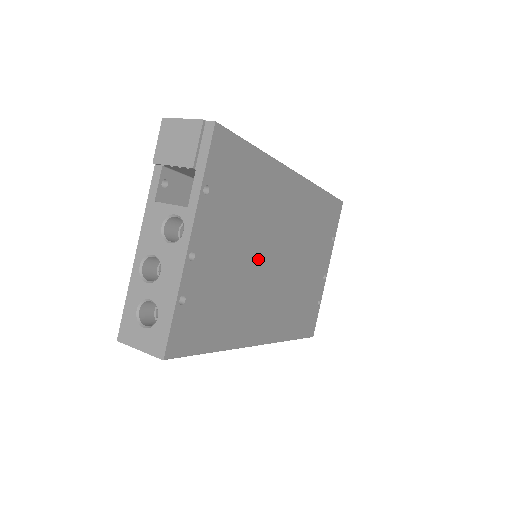
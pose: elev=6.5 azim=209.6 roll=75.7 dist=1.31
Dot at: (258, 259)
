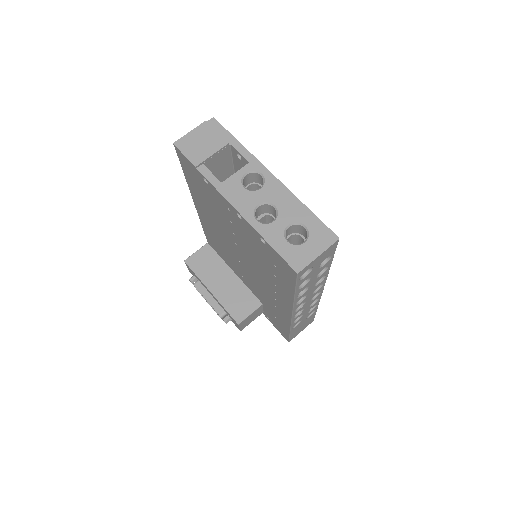
Dot at: occluded
